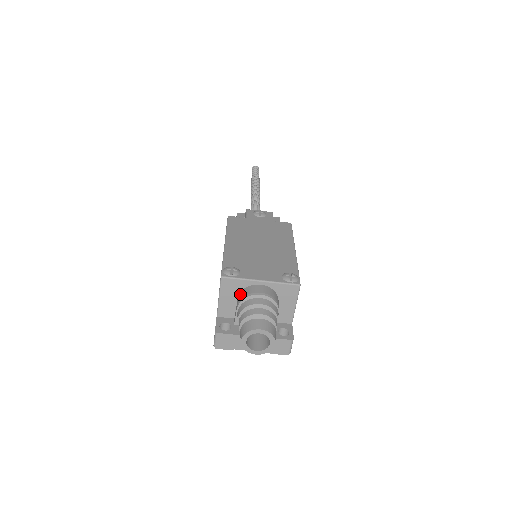
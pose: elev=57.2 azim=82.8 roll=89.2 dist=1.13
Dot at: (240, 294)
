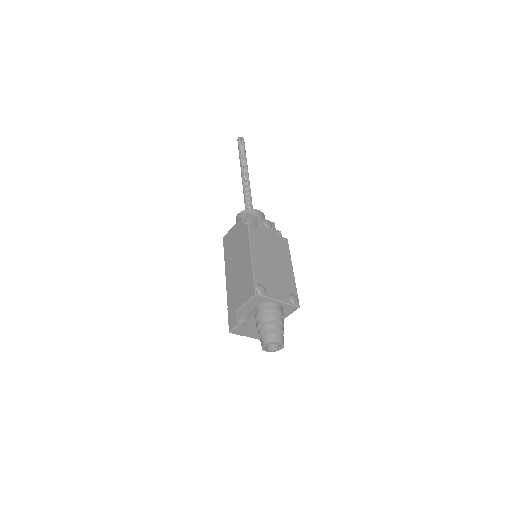
Dot at: (262, 306)
